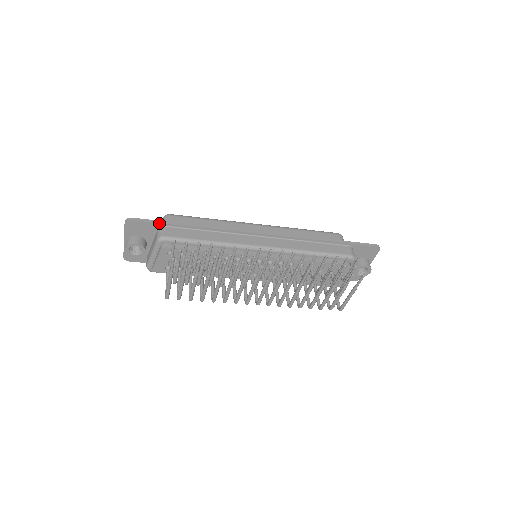
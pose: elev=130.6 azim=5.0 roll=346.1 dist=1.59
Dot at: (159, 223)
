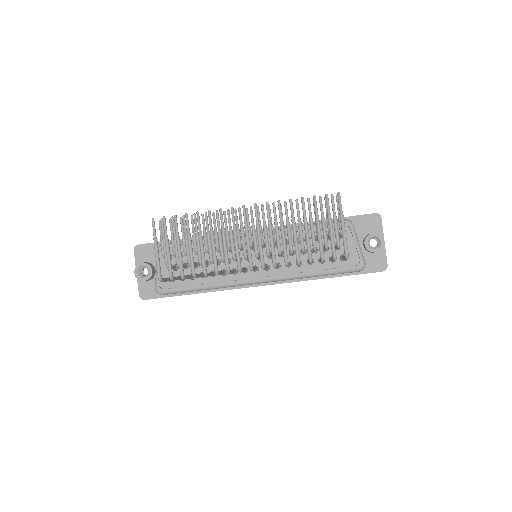
Dot at: occluded
